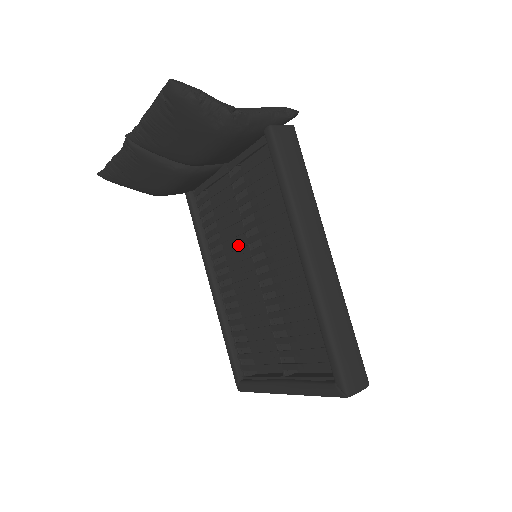
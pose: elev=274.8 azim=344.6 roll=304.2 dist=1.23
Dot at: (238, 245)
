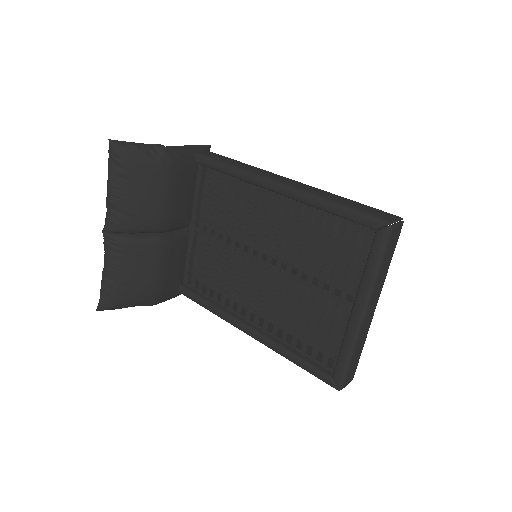
Dot at: (238, 263)
